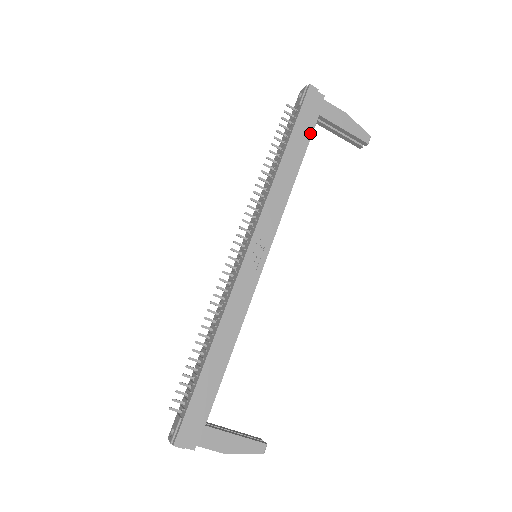
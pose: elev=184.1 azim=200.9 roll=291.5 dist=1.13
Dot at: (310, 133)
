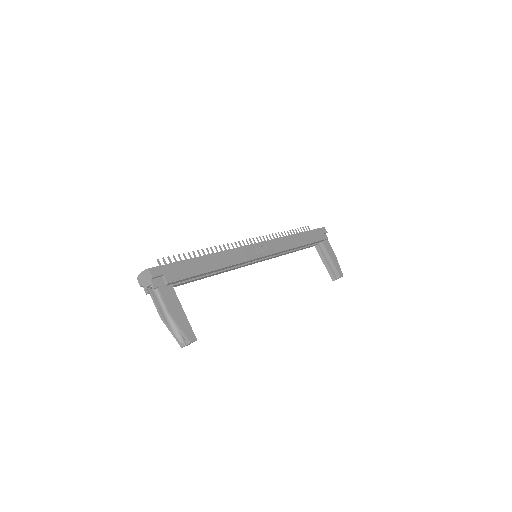
Dot at: (315, 241)
